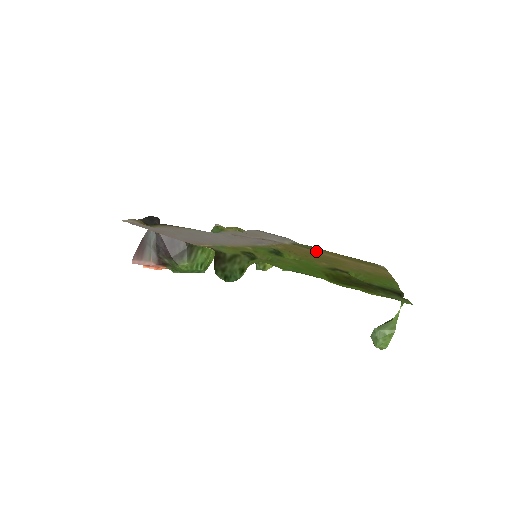
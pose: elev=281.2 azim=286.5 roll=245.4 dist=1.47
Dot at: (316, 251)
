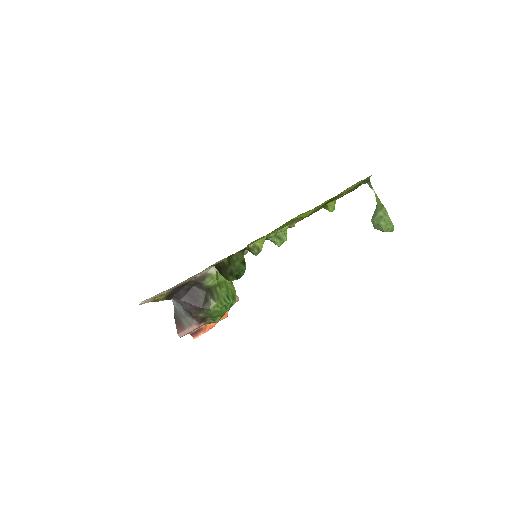
Dot at: occluded
